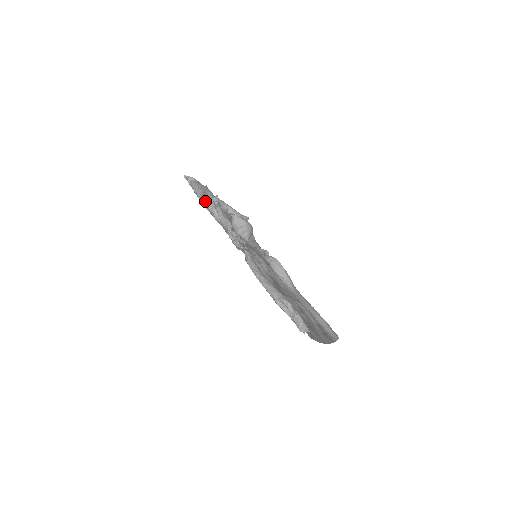
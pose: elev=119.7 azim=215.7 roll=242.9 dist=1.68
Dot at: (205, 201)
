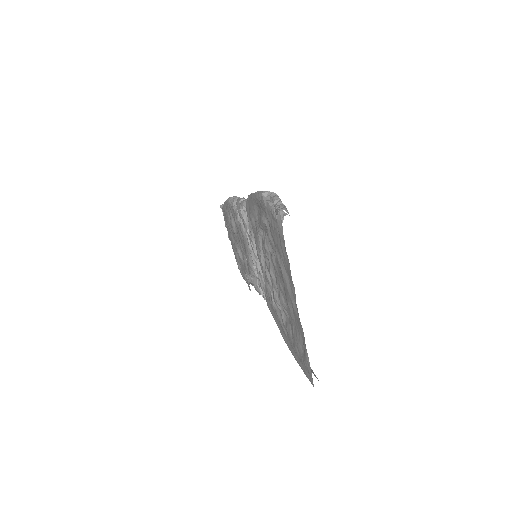
Dot at: occluded
